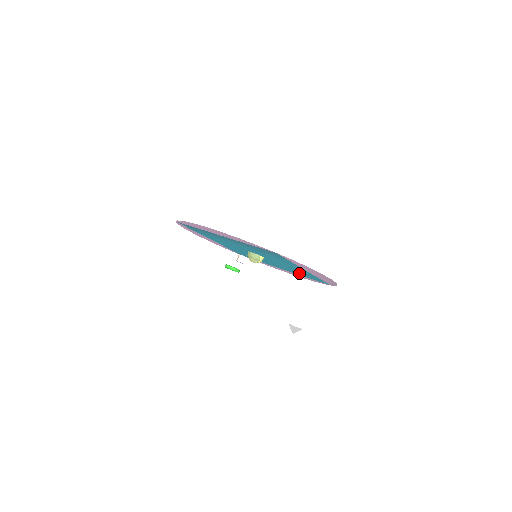
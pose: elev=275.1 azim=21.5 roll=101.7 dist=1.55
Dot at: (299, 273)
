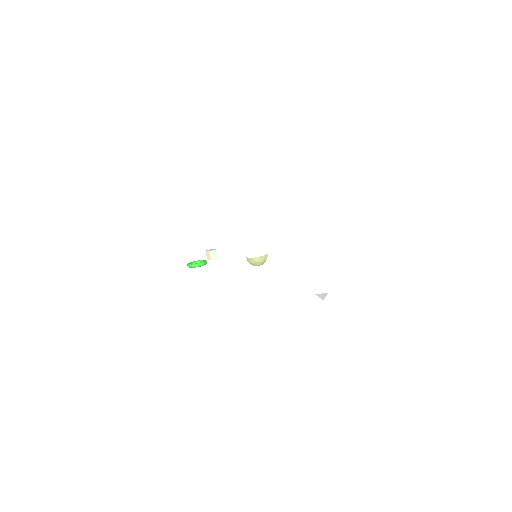
Dot at: occluded
